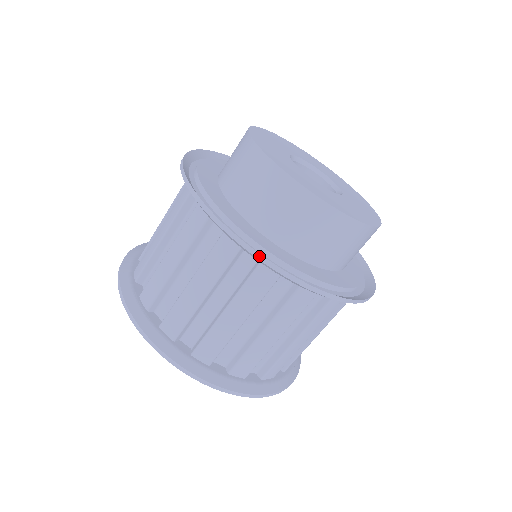
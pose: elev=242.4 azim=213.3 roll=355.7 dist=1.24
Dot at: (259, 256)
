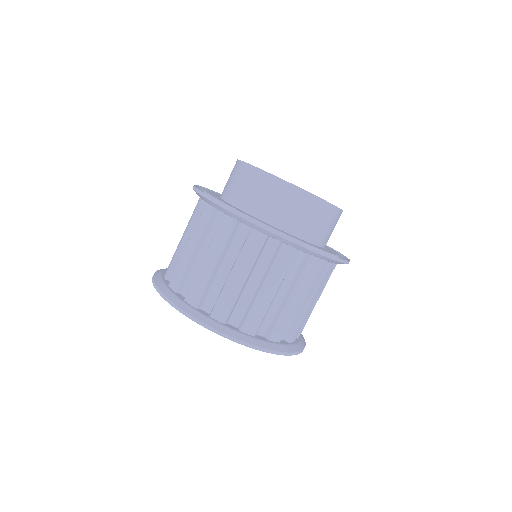
Dot at: (248, 219)
